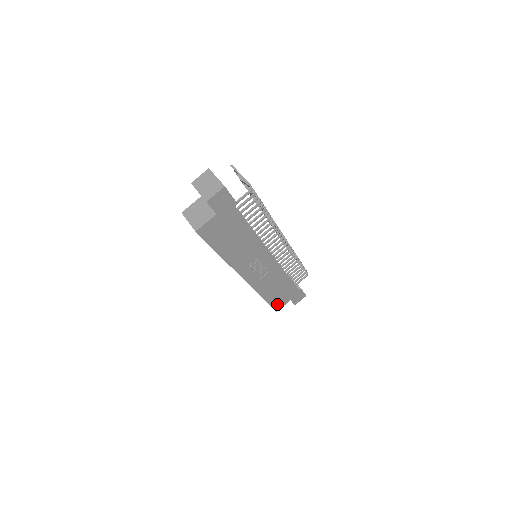
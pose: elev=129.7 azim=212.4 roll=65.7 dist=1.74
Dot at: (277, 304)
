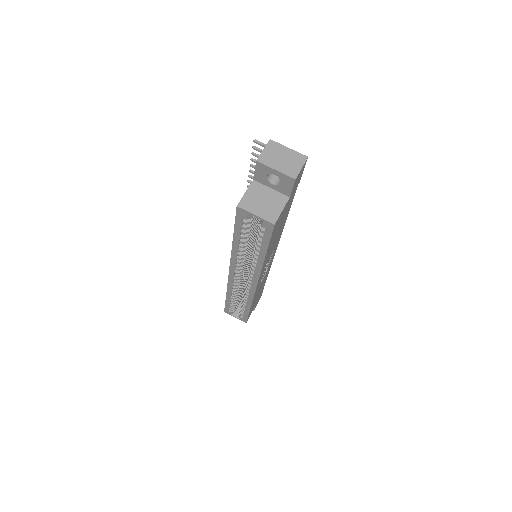
Dot at: (250, 313)
